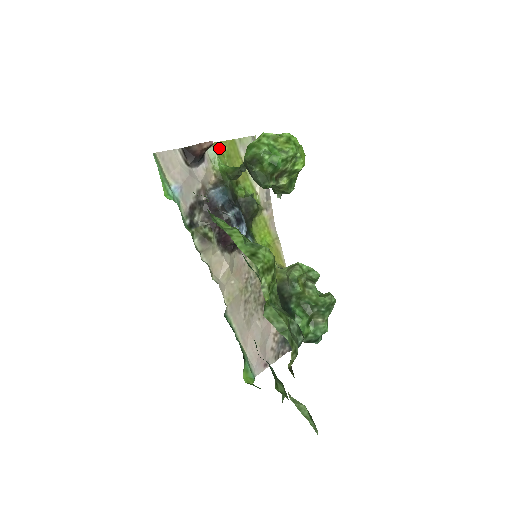
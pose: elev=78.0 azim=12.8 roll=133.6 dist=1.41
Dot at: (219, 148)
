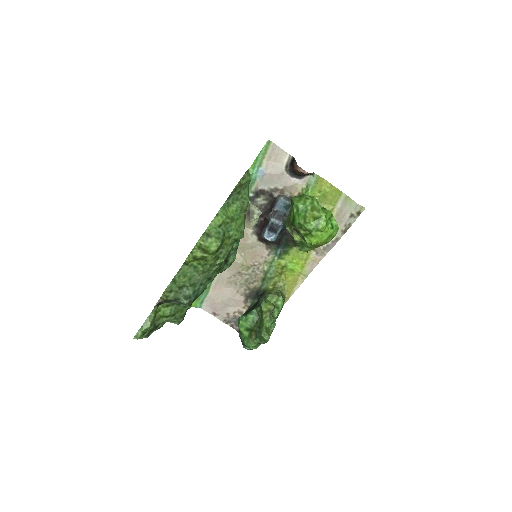
Dot at: (322, 184)
